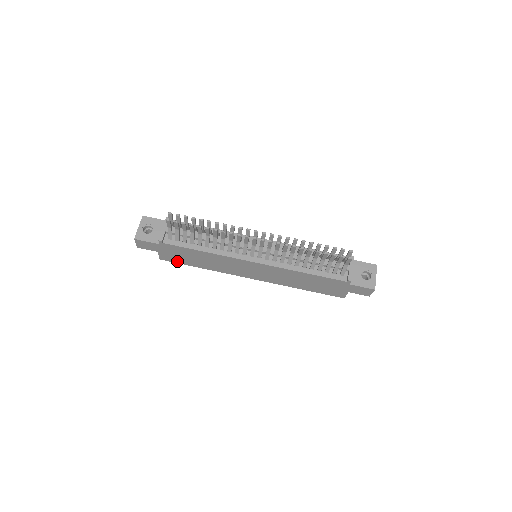
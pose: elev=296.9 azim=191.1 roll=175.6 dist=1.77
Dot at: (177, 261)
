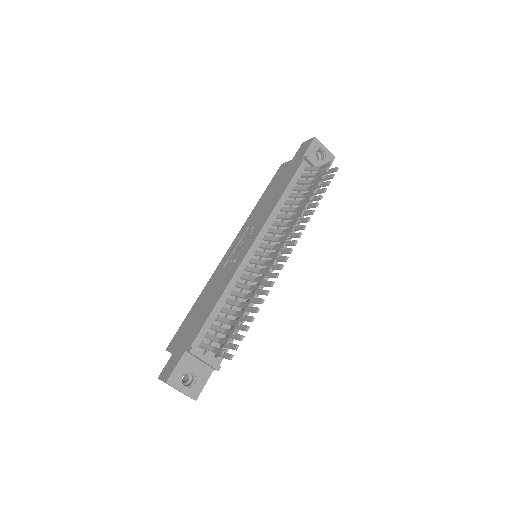
Dot at: occluded
